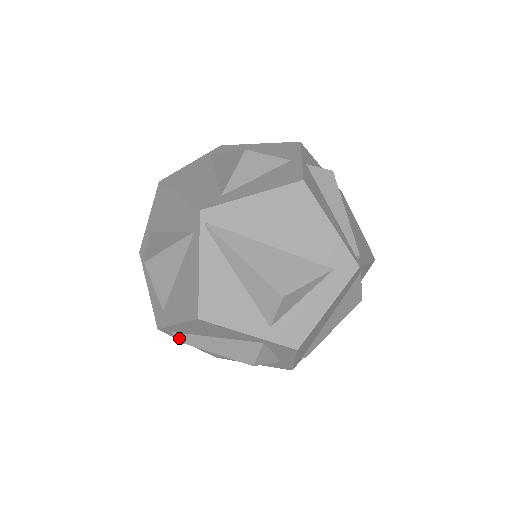
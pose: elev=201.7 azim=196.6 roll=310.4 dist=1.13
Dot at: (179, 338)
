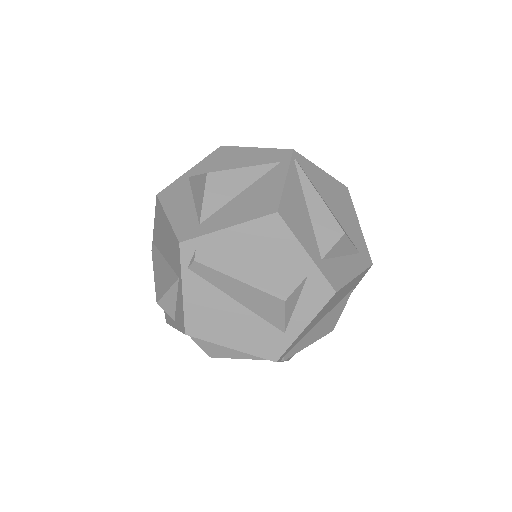
Dot at: (202, 258)
